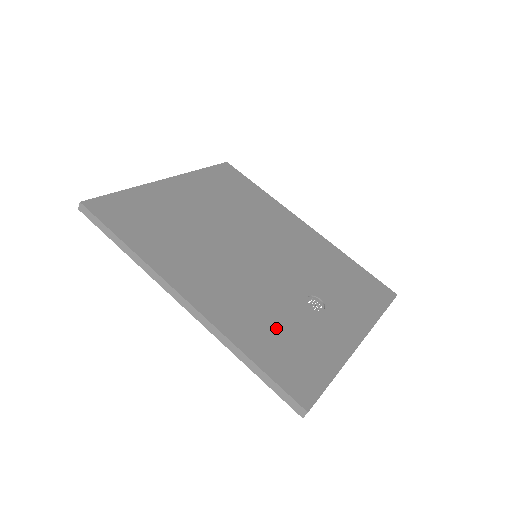
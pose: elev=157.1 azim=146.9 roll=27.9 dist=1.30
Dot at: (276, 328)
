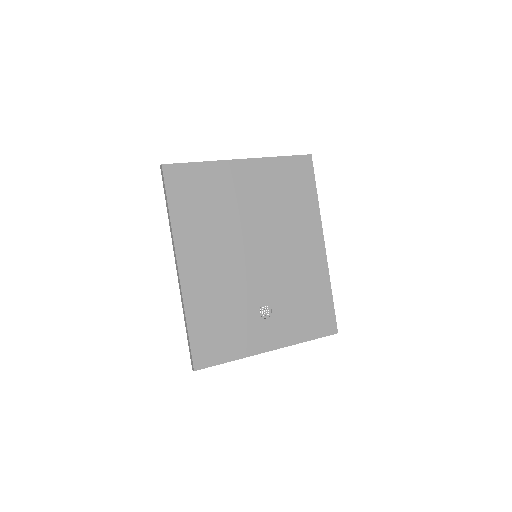
Dot at: (220, 315)
